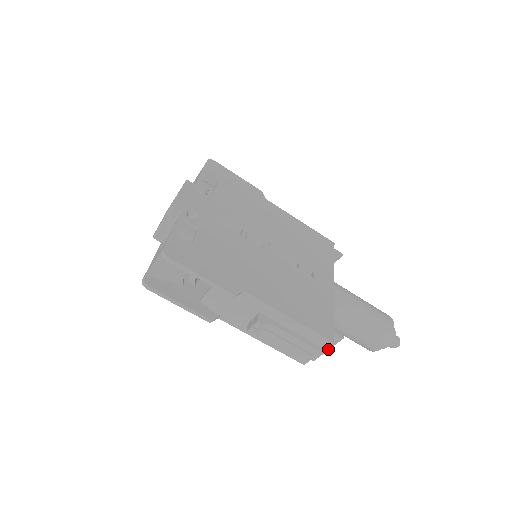
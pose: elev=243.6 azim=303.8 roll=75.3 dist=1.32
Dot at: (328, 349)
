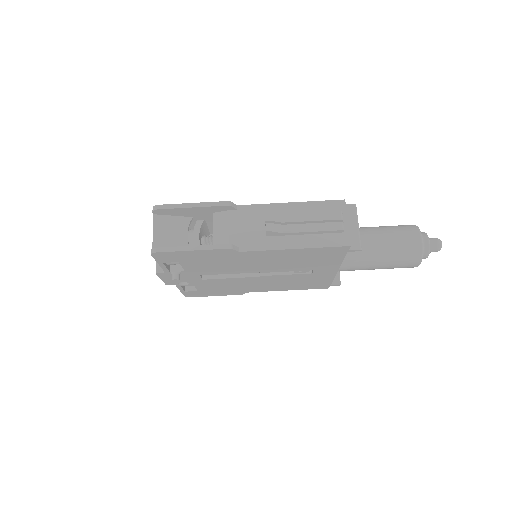
Dot at: (357, 225)
